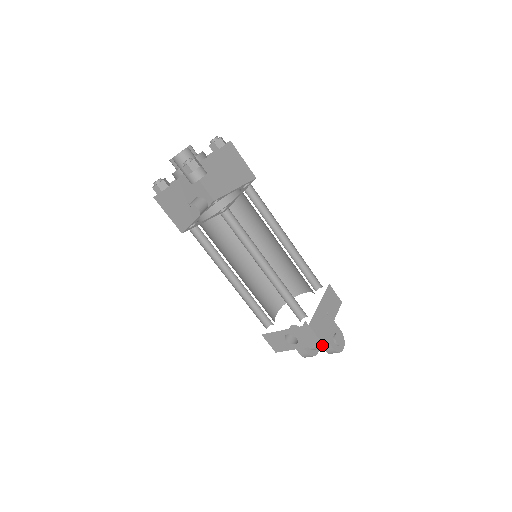
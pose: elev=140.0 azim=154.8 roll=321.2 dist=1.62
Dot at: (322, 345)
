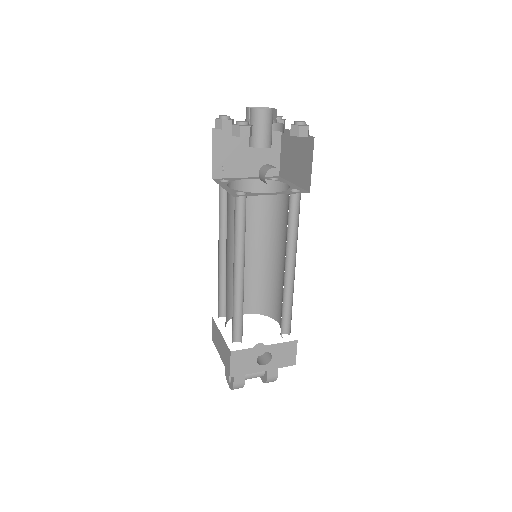
Dot at: (269, 371)
